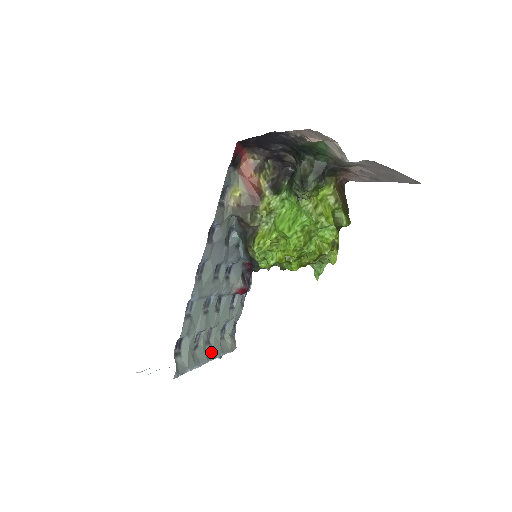
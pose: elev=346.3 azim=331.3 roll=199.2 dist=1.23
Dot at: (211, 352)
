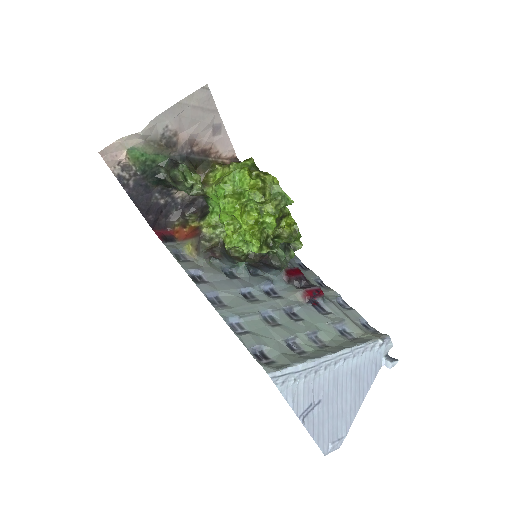
Dot at: (336, 349)
